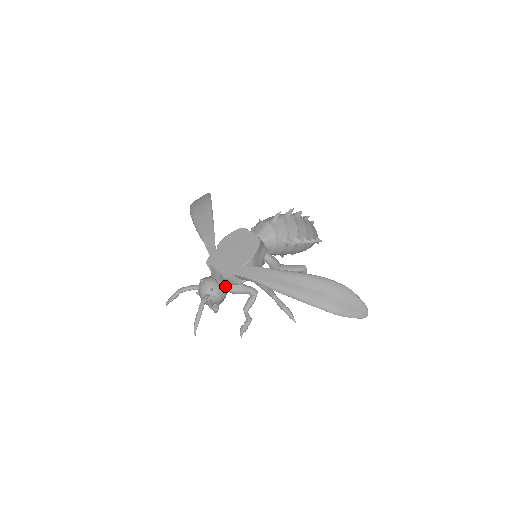
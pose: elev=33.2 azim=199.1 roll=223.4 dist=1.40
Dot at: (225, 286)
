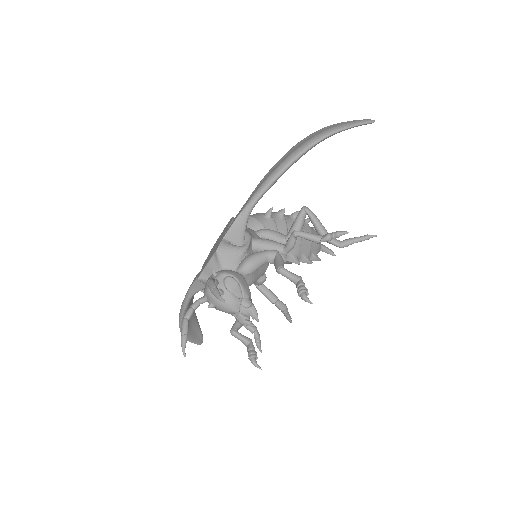
Dot at: occluded
